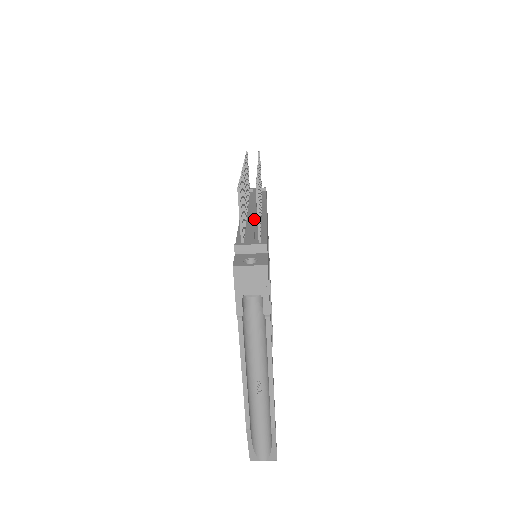
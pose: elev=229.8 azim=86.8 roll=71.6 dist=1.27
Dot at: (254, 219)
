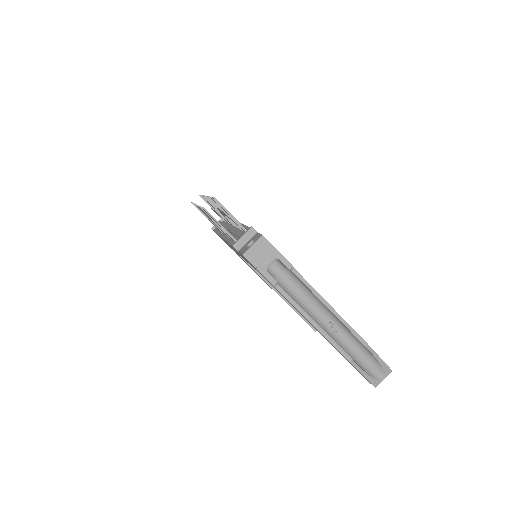
Dot at: (232, 229)
